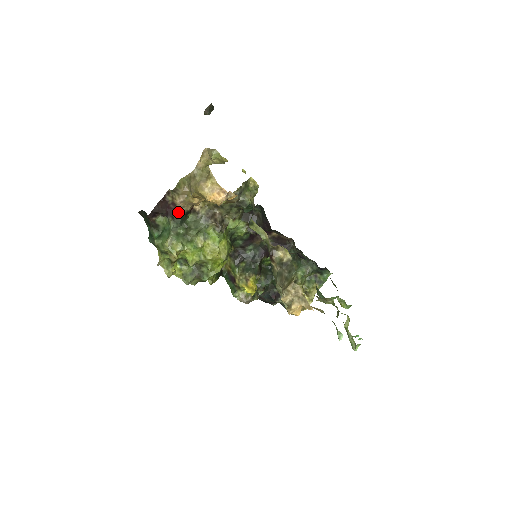
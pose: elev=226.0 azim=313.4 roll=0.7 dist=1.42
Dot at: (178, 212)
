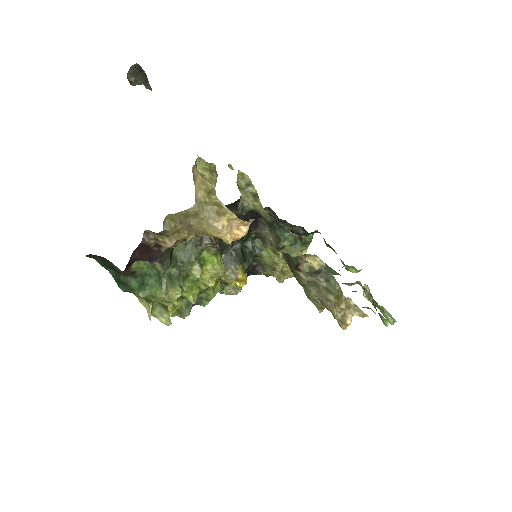
Dot at: (164, 252)
